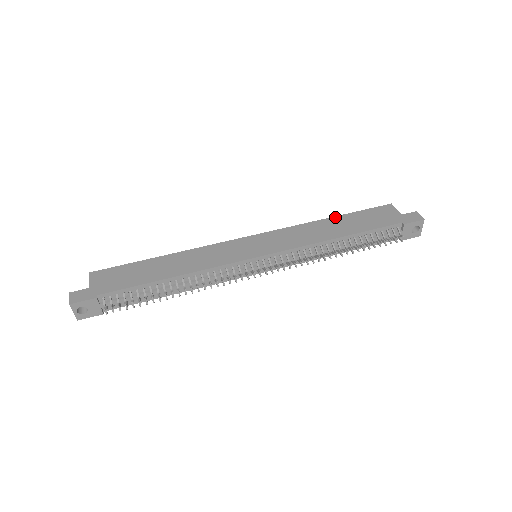
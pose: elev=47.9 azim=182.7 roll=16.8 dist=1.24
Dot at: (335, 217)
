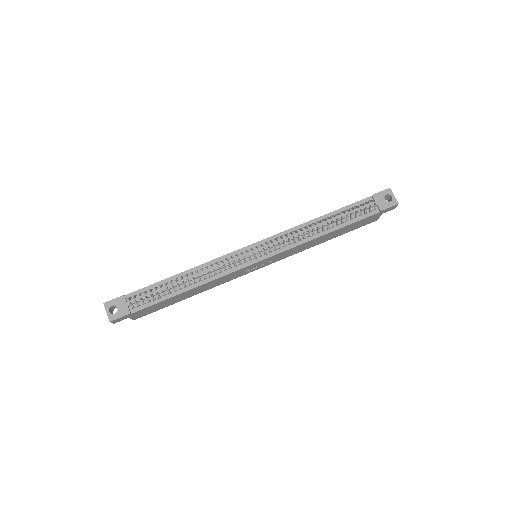
Dot at: occluded
